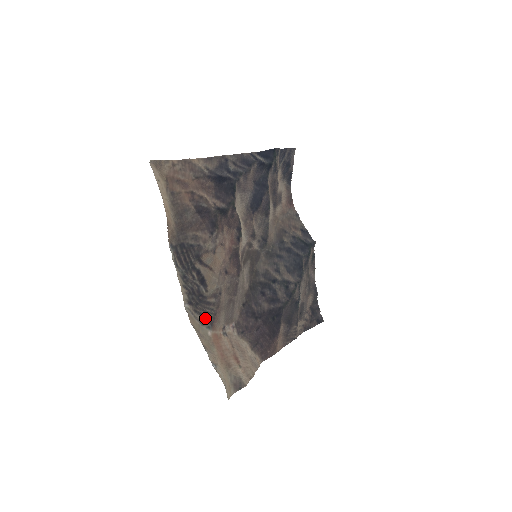
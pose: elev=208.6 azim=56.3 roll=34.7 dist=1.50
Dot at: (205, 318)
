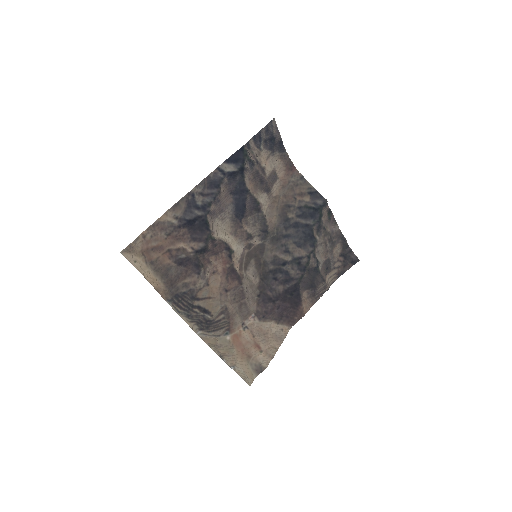
Dot at: (220, 330)
